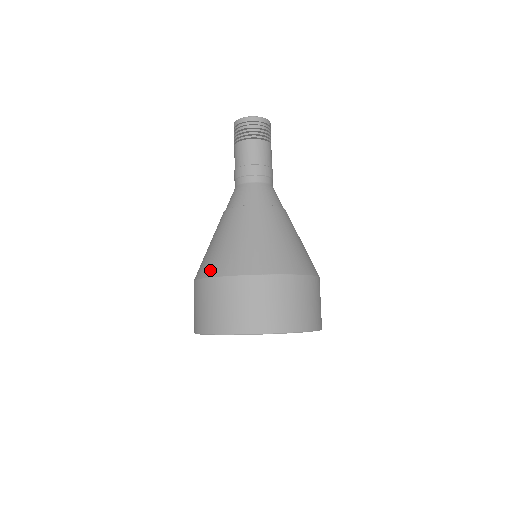
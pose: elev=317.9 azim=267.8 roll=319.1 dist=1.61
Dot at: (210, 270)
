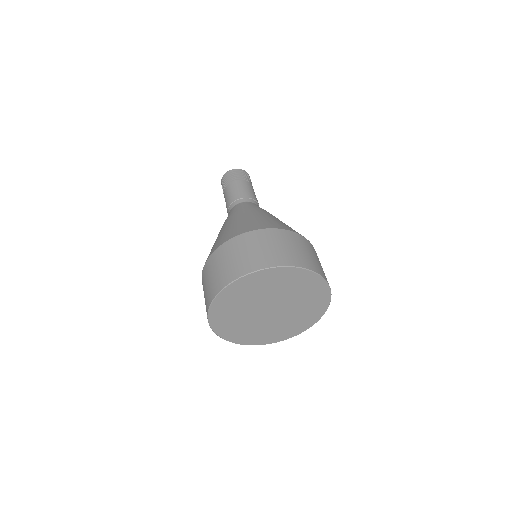
Dot at: (218, 244)
